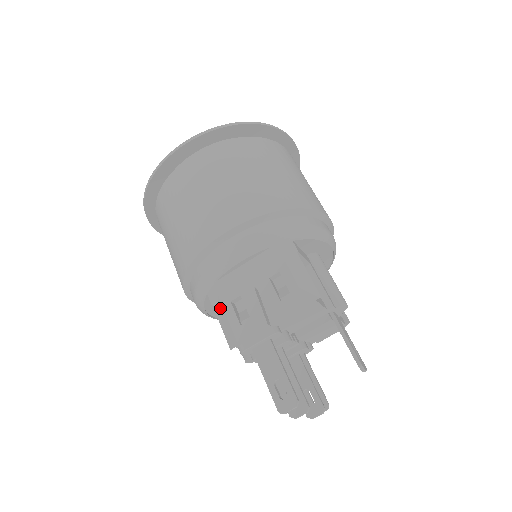
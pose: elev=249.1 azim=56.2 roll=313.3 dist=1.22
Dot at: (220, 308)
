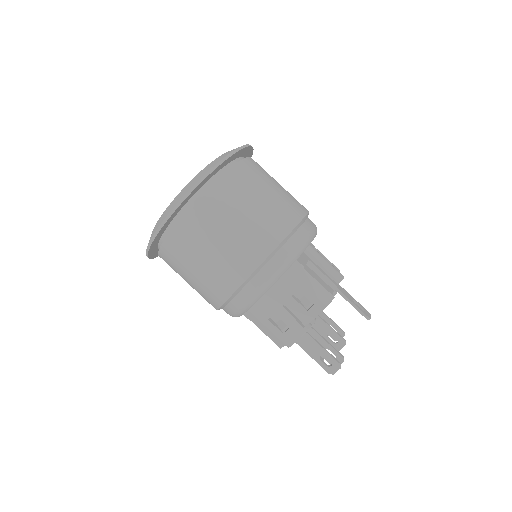
Dot at: (261, 325)
